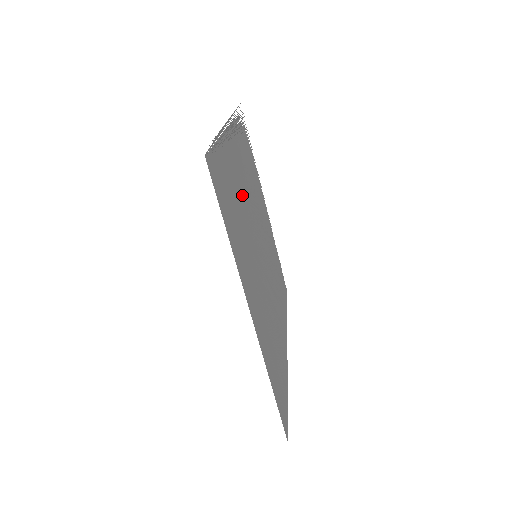
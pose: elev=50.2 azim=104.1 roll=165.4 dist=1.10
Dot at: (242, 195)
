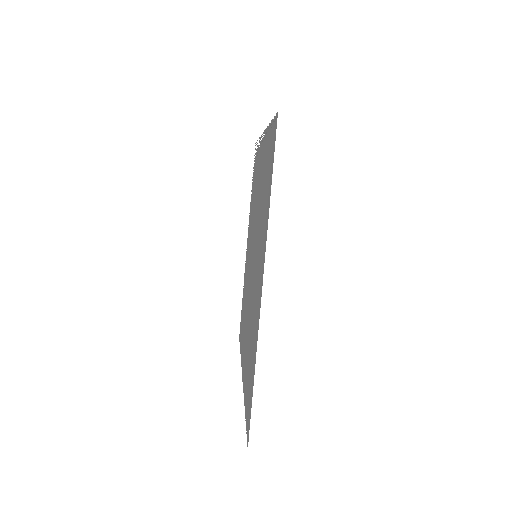
Dot at: occluded
